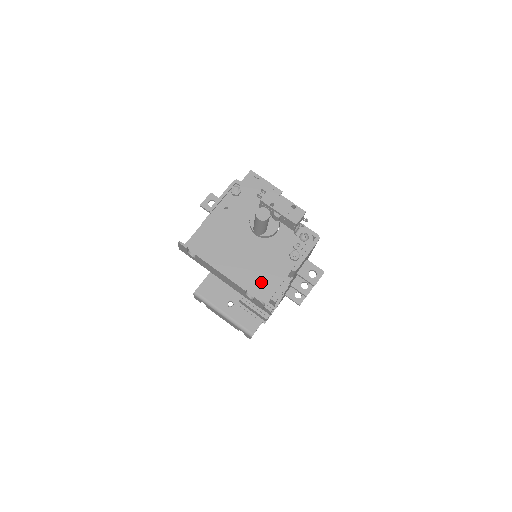
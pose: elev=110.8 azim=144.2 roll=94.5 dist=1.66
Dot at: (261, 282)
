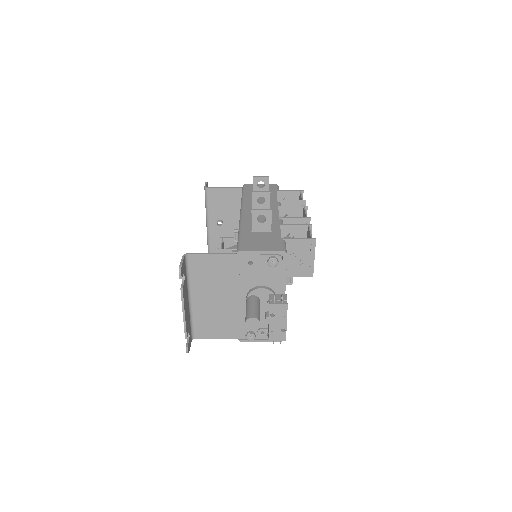
Dot at: (210, 326)
